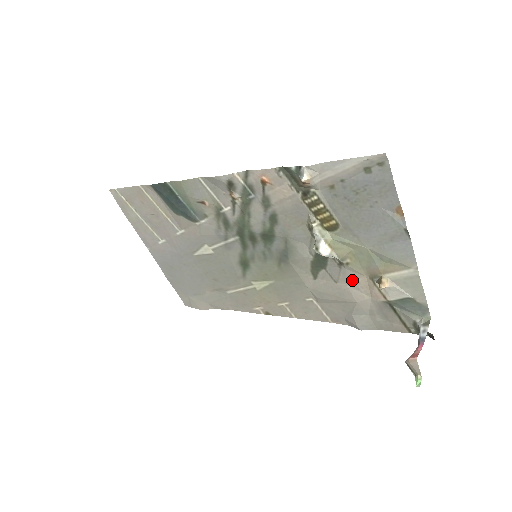
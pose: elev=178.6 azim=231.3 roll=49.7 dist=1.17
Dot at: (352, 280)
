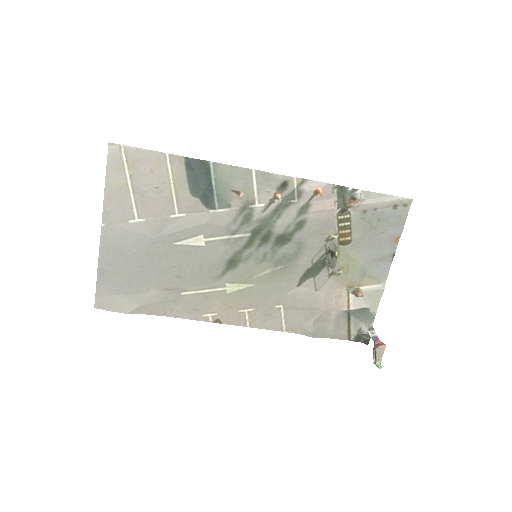
Dot at: (332, 290)
